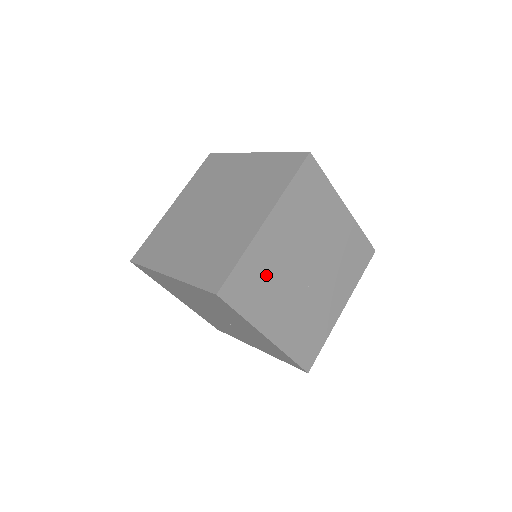
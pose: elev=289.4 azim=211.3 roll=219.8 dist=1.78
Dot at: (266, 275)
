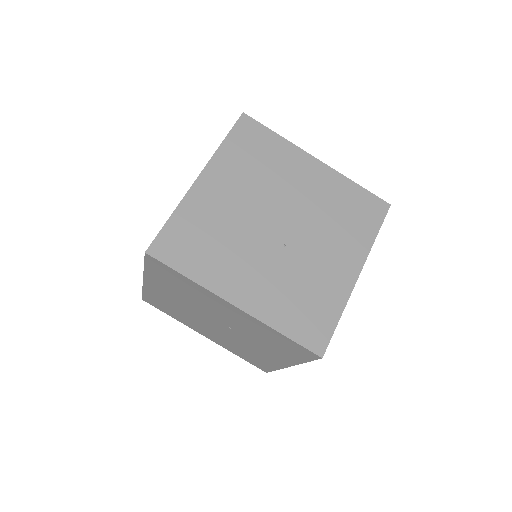
Dot at: (213, 233)
